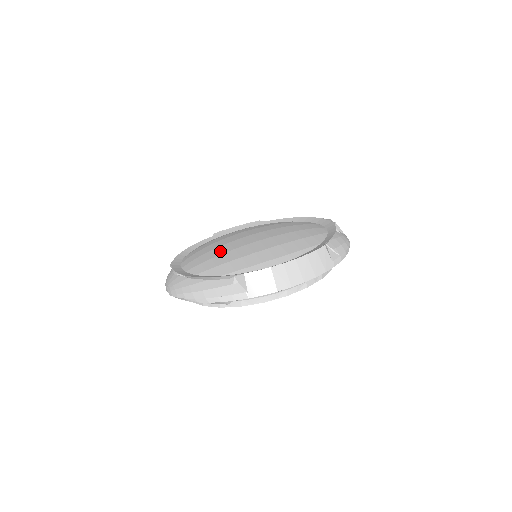
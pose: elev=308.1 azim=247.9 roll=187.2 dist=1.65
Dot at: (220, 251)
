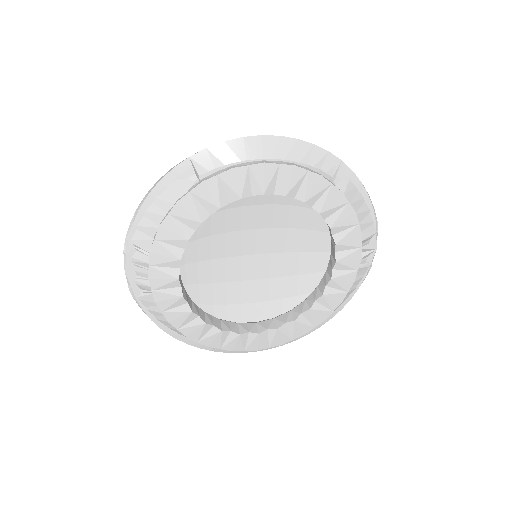
Dot at: occluded
